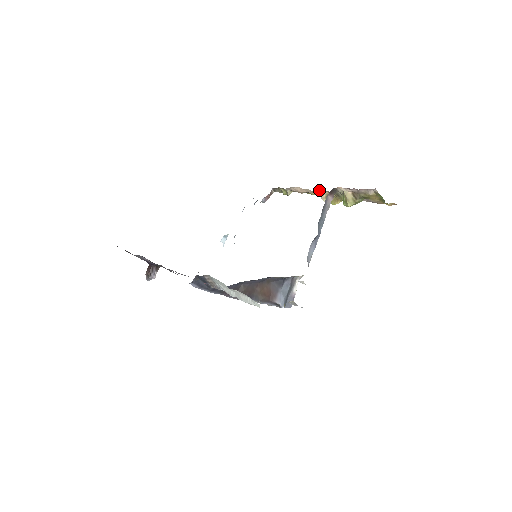
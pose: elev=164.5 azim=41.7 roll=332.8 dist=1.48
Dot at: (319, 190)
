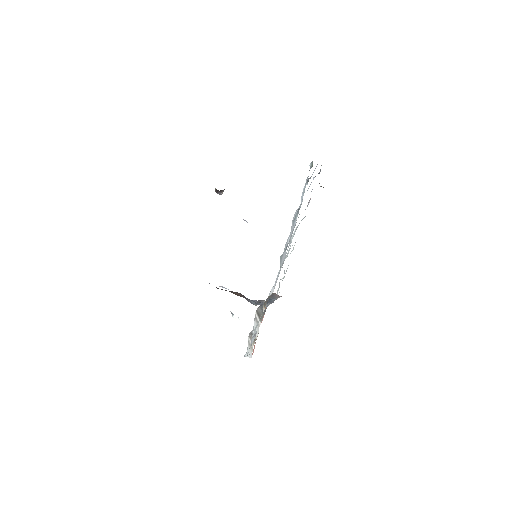
Dot at: occluded
